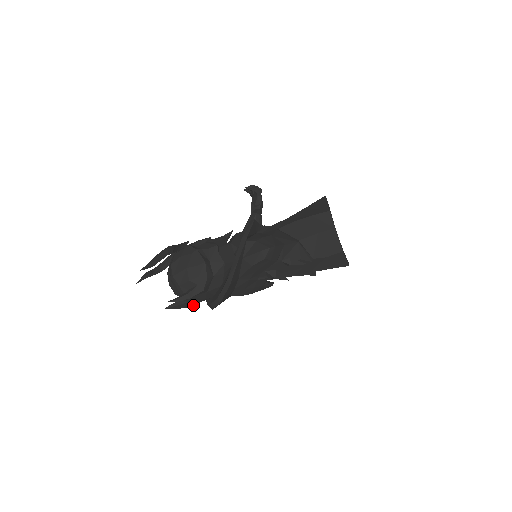
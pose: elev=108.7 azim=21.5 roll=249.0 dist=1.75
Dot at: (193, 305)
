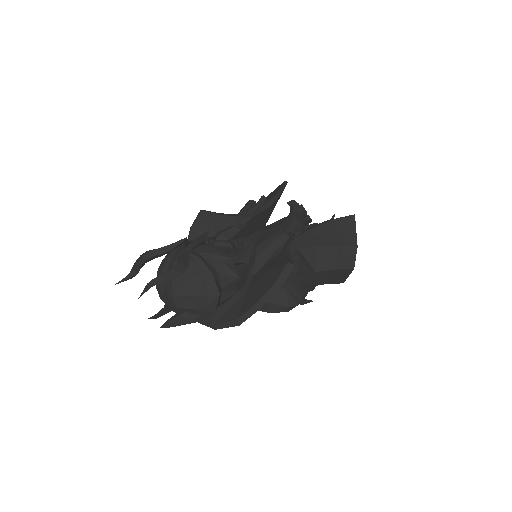
Dot at: occluded
